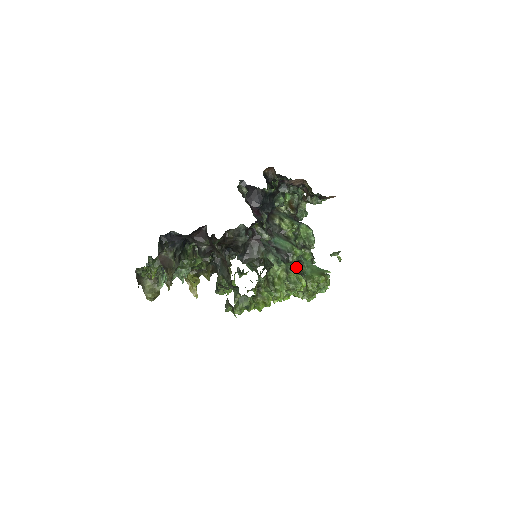
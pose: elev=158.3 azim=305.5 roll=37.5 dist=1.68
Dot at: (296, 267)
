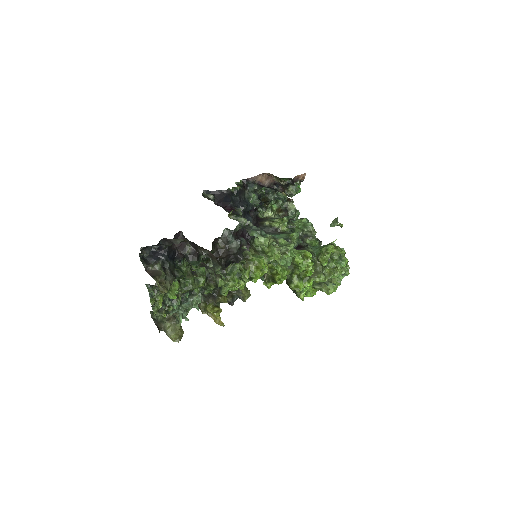
Dot at: occluded
